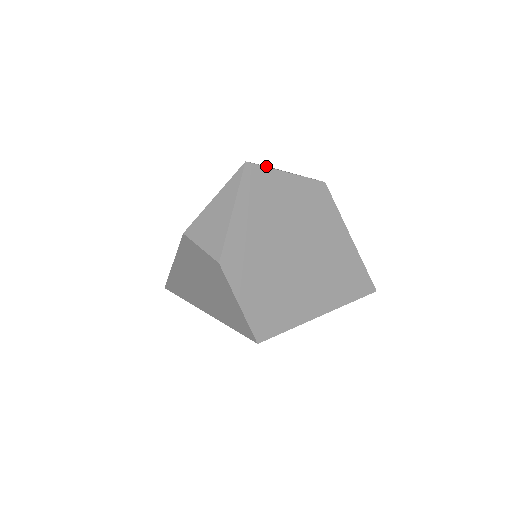
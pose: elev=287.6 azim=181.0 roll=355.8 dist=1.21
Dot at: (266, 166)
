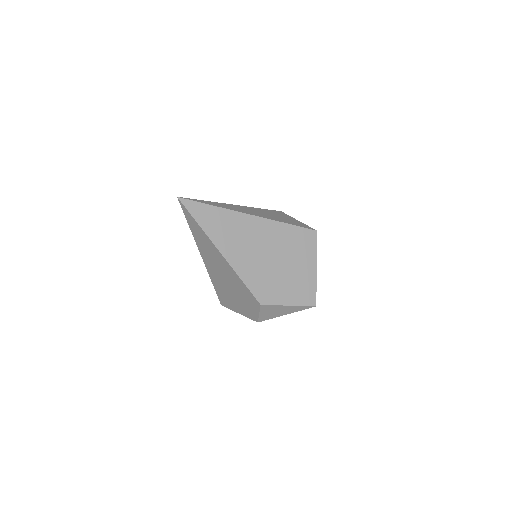
Dot at: occluded
